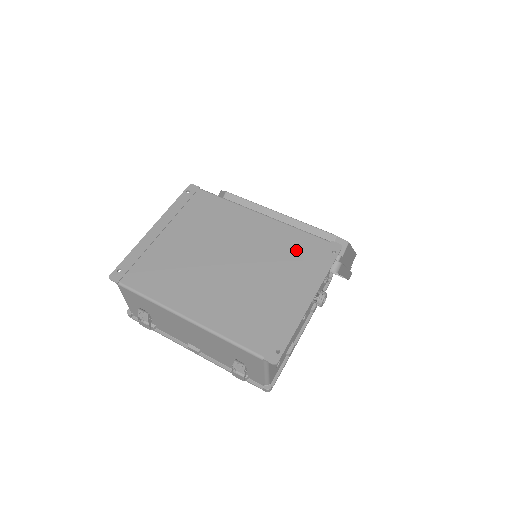
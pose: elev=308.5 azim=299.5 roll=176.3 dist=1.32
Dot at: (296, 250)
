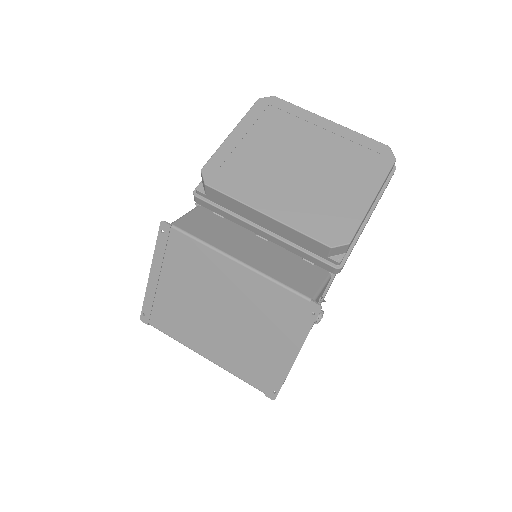
Dot at: (277, 308)
